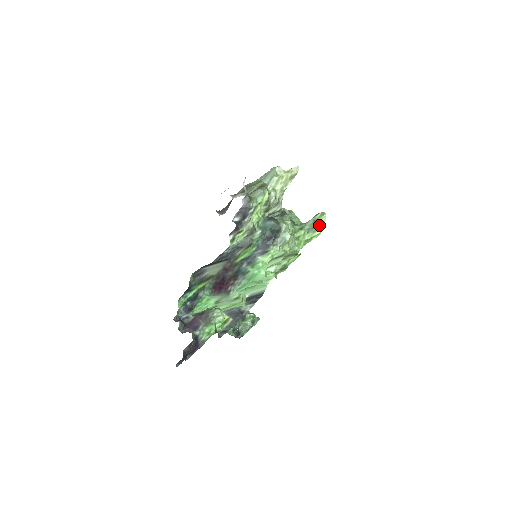
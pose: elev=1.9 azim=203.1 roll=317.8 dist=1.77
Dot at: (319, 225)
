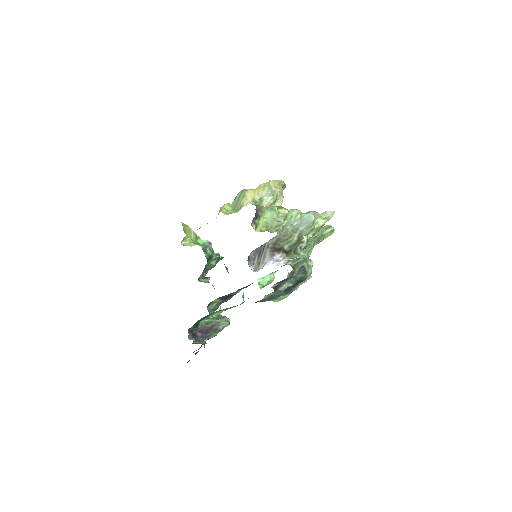
Dot at: (325, 238)
